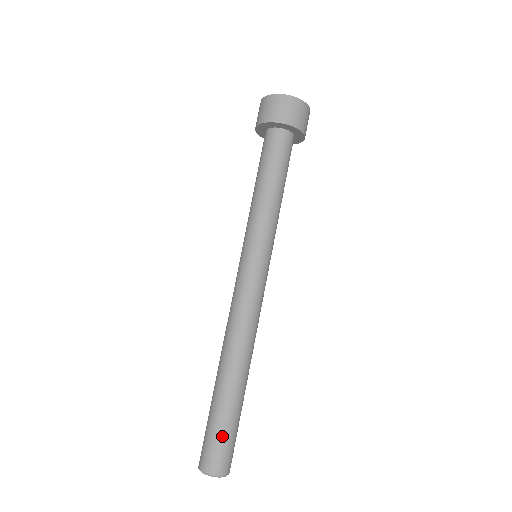
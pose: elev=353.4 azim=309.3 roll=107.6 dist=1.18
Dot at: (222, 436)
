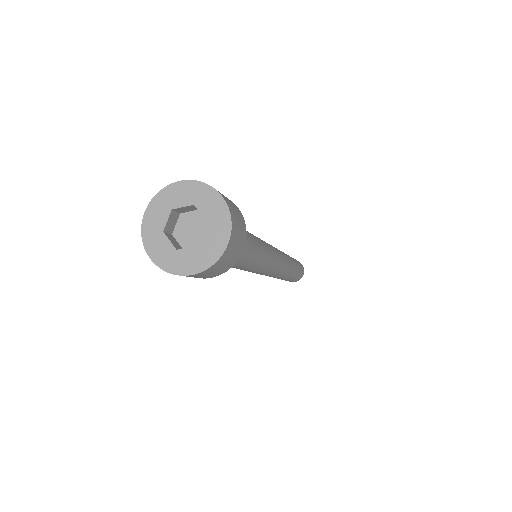
Dot at: (293, 280)
